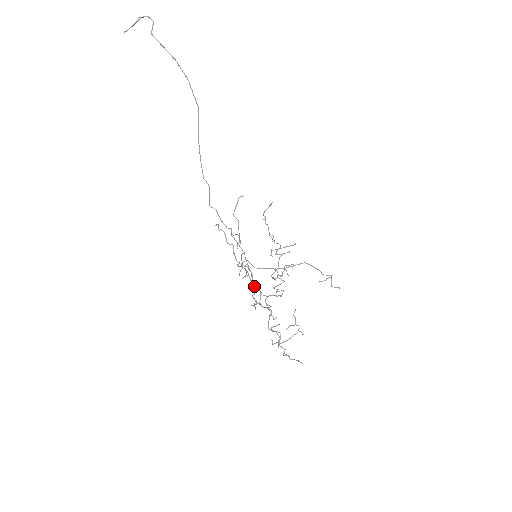
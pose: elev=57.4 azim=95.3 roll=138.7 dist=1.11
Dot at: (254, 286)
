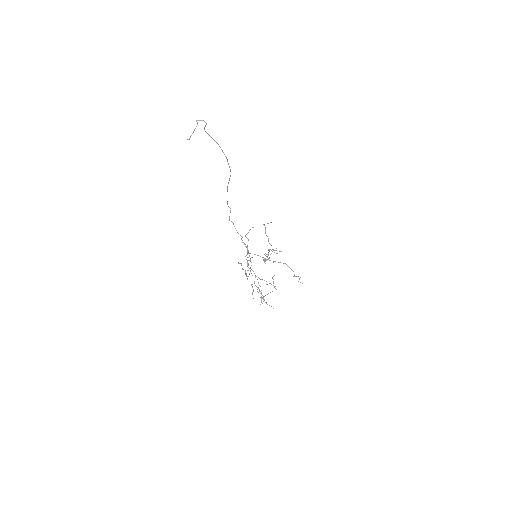
Dot at: (252, 270)
